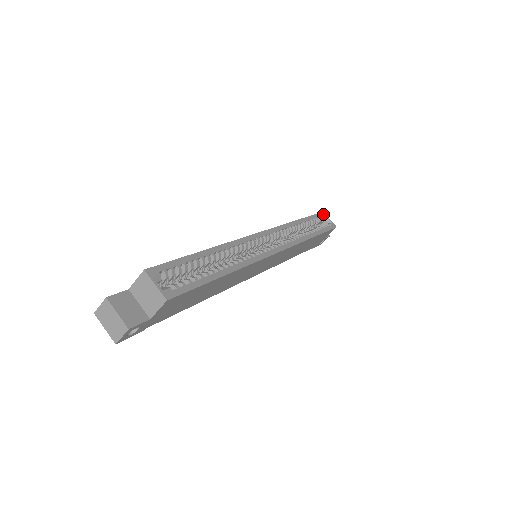
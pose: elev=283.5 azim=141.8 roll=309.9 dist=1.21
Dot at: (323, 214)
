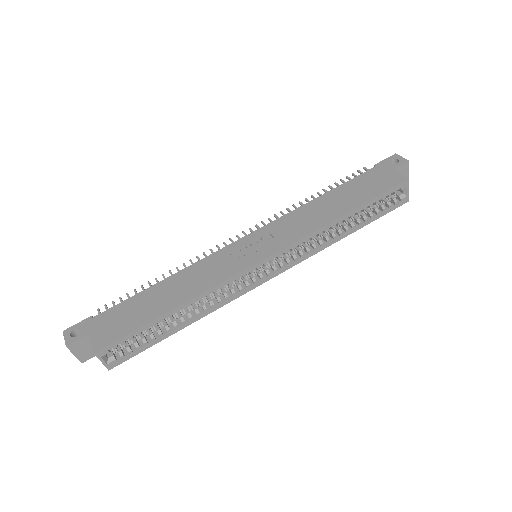
Dot at: (404, 185)
